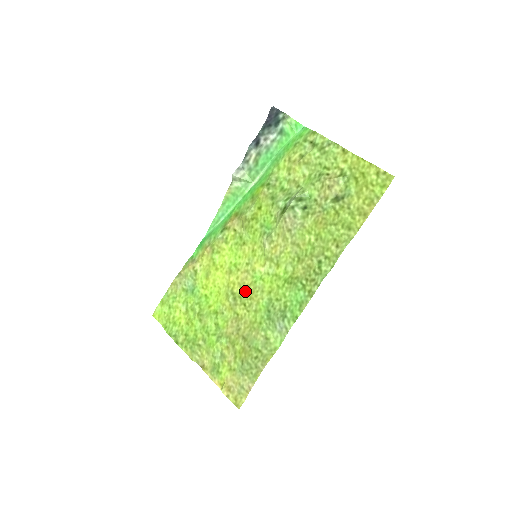
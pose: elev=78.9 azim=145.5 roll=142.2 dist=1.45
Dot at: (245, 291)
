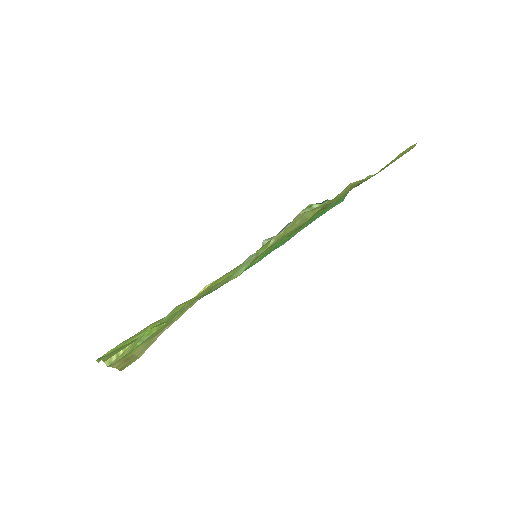
Dot at: occluded
